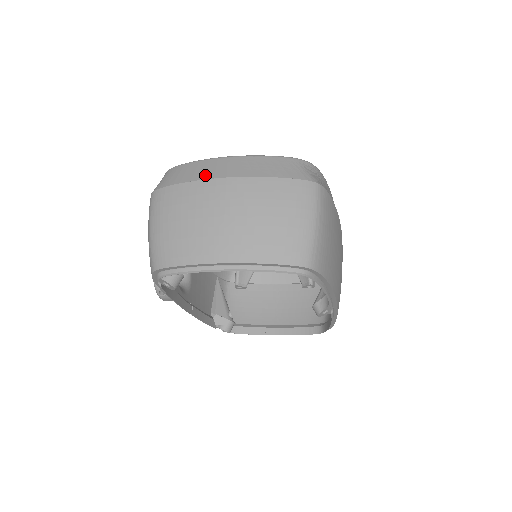
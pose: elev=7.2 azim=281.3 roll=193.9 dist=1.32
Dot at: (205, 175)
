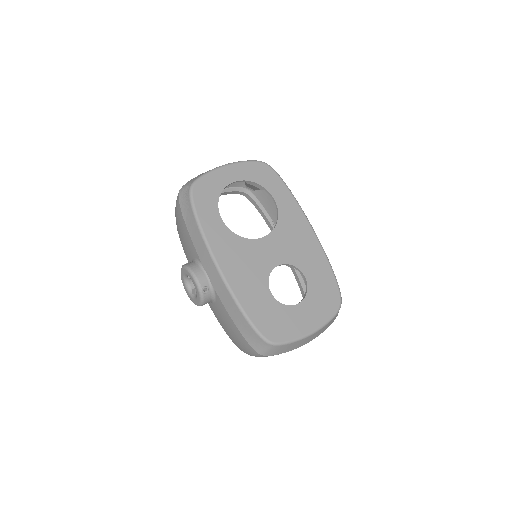
Dot at: (298, 347)
